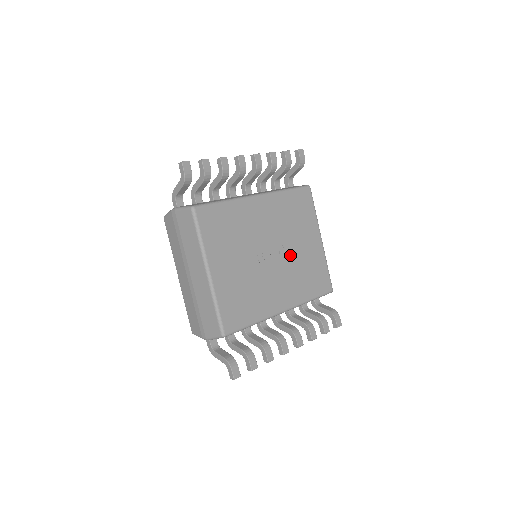
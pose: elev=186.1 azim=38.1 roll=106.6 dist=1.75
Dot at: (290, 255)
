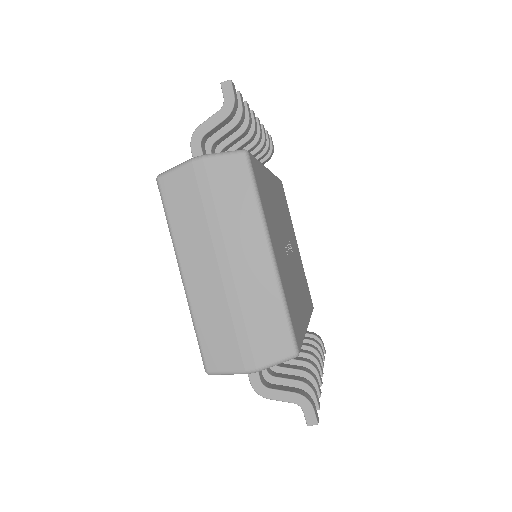
Dot at: (294, 255)
